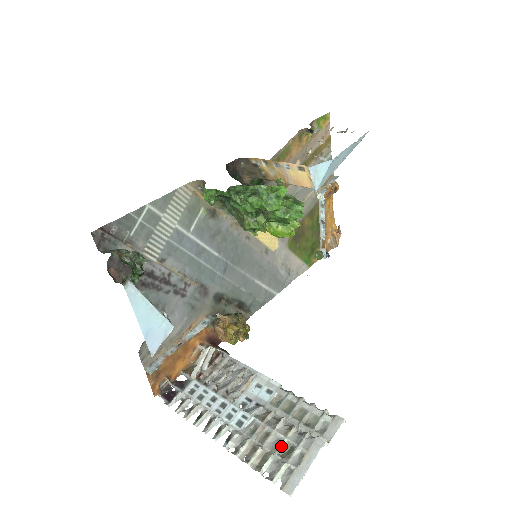
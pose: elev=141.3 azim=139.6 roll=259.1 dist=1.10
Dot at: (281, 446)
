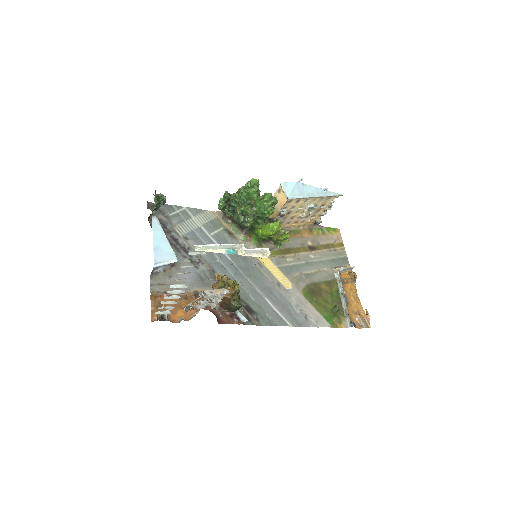
Dot at: (211, 261)
